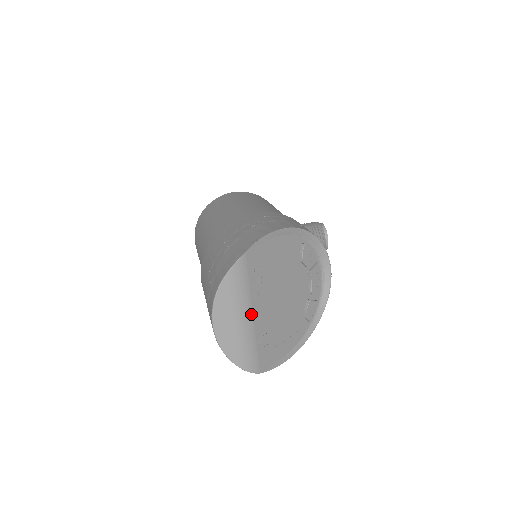
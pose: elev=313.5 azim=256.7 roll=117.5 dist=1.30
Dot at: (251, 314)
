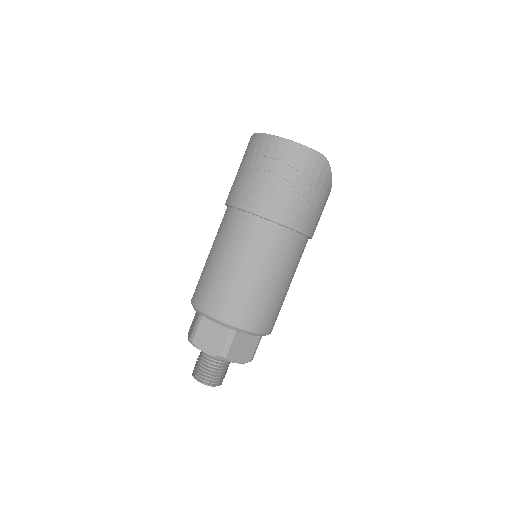
Dot at: occluded
